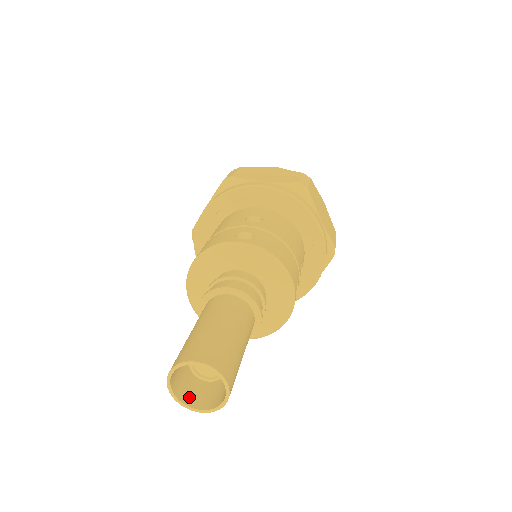
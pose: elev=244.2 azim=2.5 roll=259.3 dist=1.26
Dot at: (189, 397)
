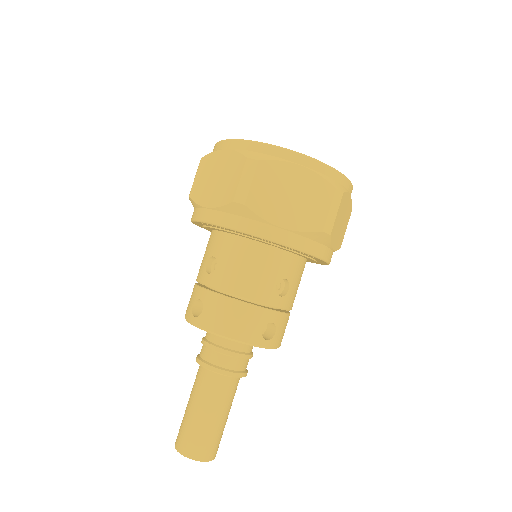
Dot at: occluded
